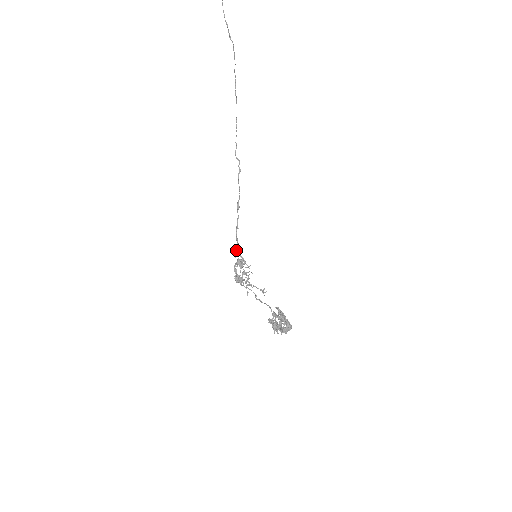
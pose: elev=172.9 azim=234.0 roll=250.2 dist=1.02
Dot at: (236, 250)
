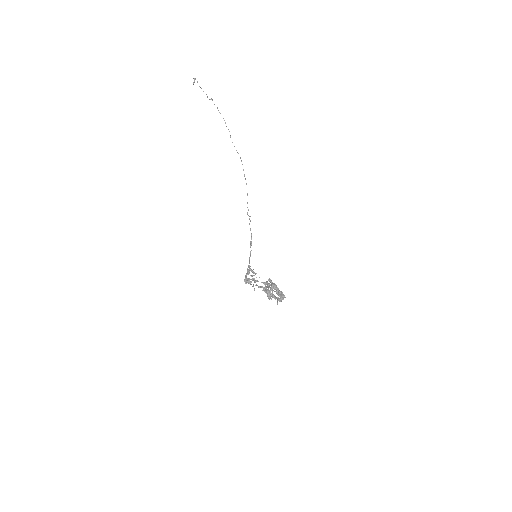
Dot at: (248, 267)
